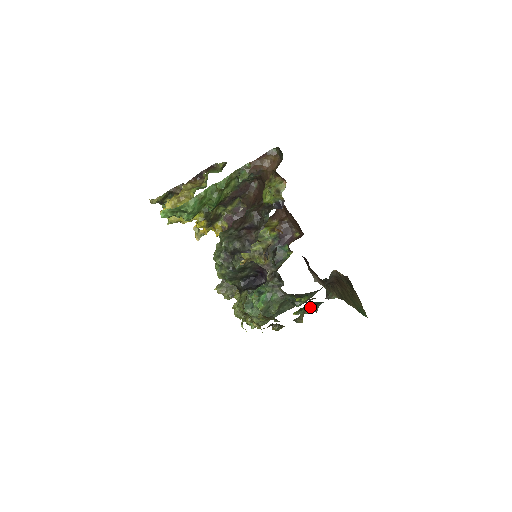
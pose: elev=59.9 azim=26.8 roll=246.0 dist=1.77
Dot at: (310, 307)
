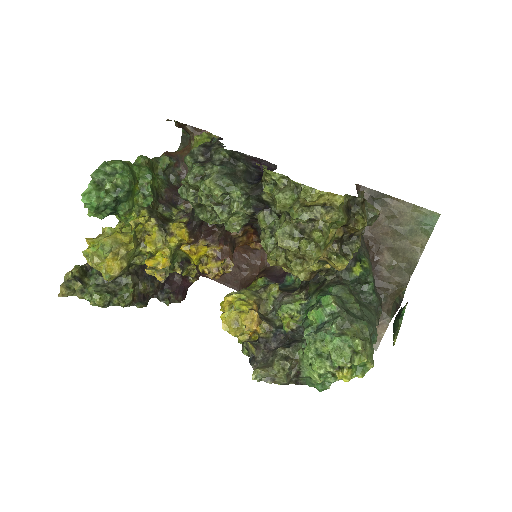
Dot at: (396, 317)
